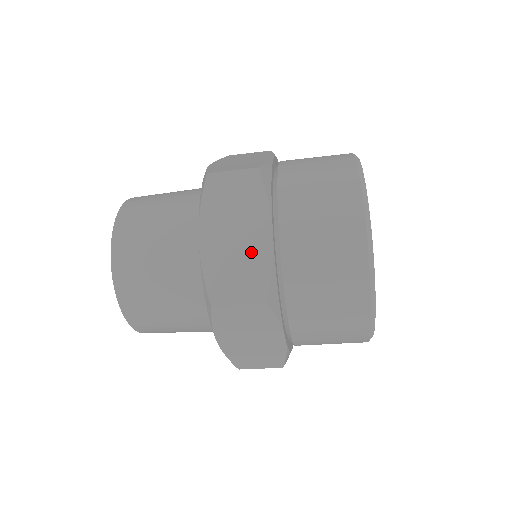
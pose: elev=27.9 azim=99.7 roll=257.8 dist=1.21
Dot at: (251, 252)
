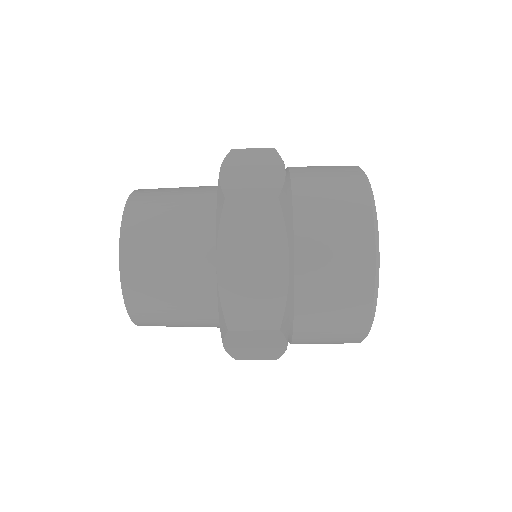
Dot at: (268, 282)
